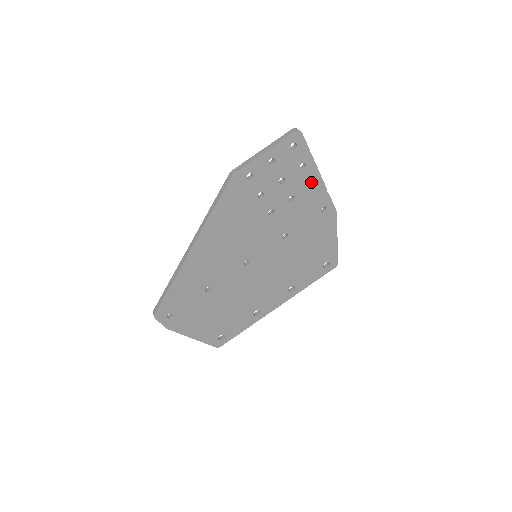
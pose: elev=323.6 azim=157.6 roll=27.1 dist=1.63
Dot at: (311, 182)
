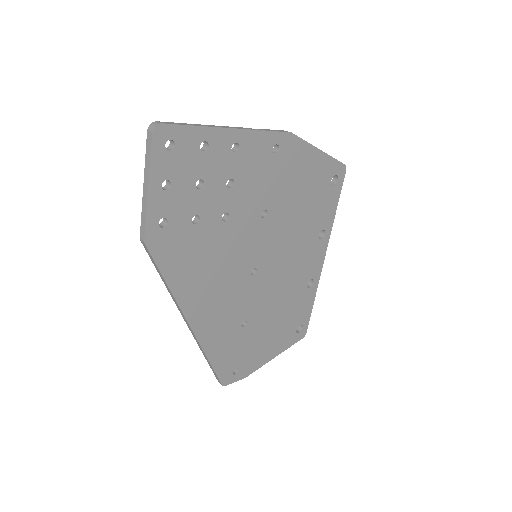
Dot at: occluded
